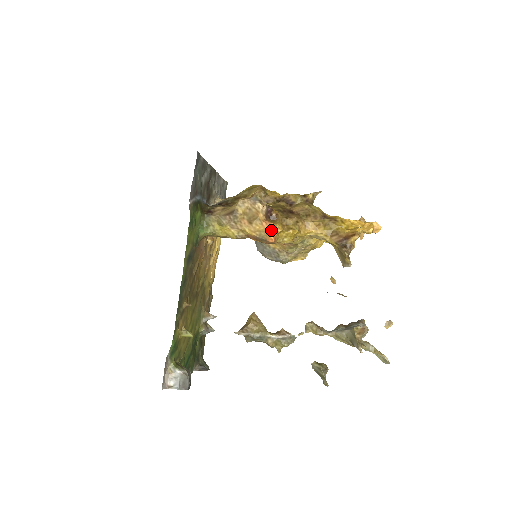
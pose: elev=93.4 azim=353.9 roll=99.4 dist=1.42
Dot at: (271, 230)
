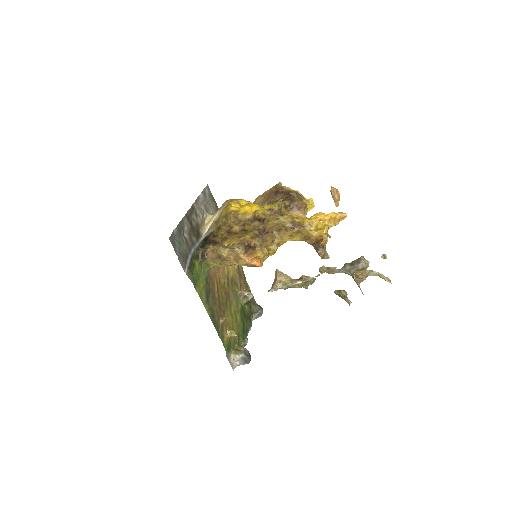
Dot at: (255, 260)
